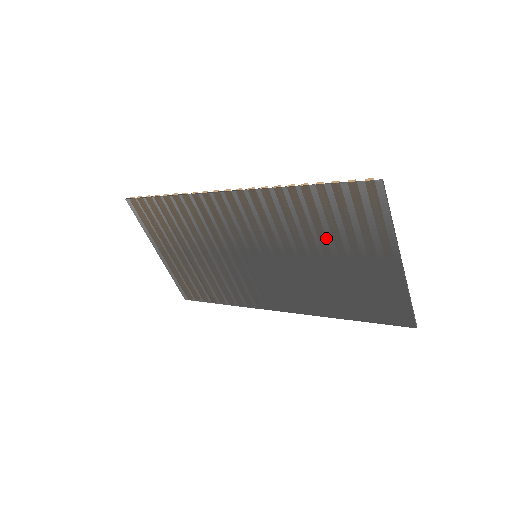
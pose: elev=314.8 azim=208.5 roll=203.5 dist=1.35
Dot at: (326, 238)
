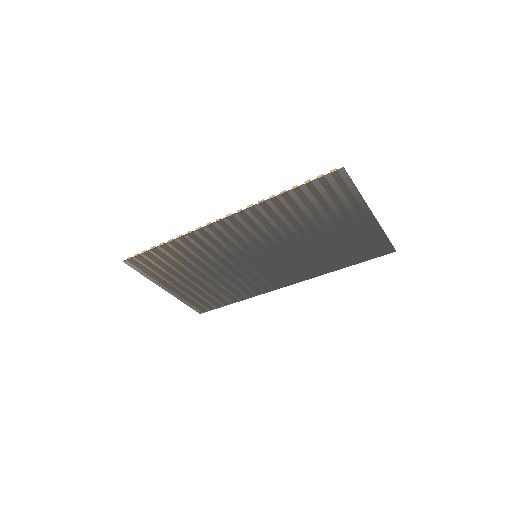
Dot at: (311, 221)
